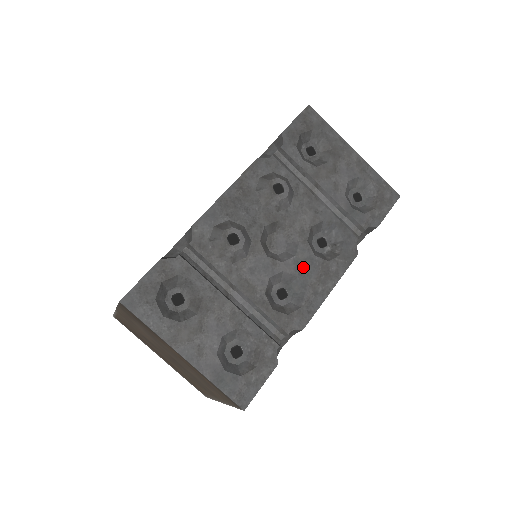
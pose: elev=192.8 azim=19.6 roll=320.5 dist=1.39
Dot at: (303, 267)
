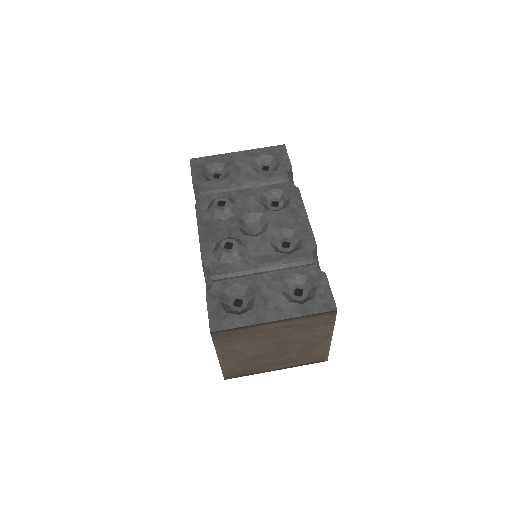
Dot at: (279, 222)
